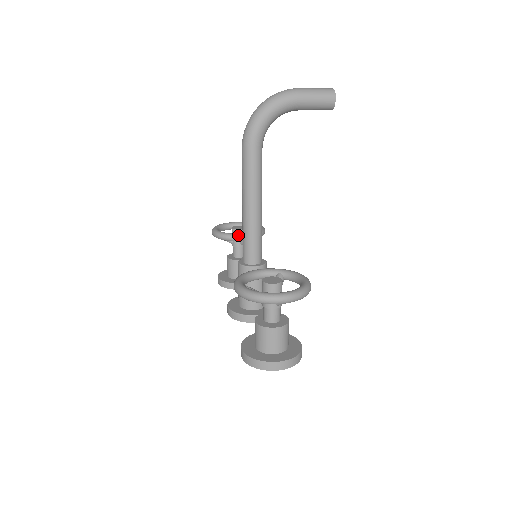
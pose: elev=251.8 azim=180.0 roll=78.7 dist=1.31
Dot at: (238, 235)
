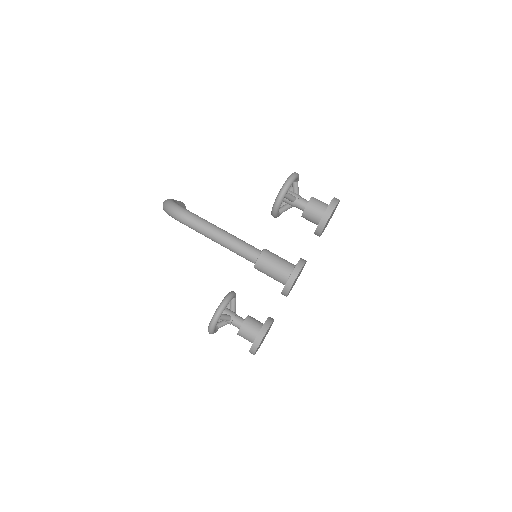
Dot at: (230, 292)
